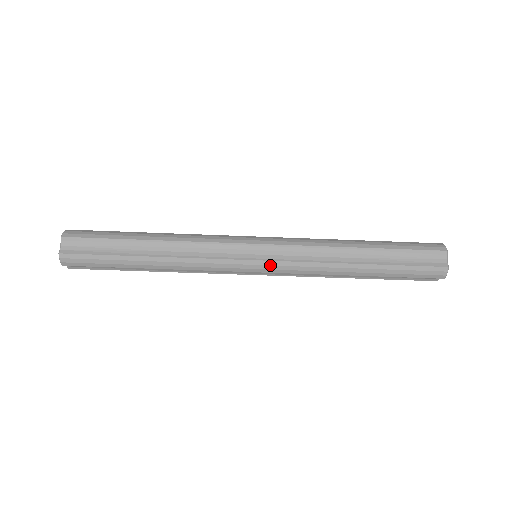
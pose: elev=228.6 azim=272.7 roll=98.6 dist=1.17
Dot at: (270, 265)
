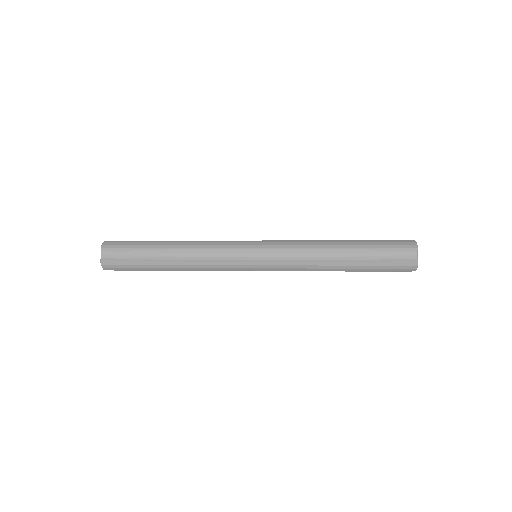
Dot at: occluded
